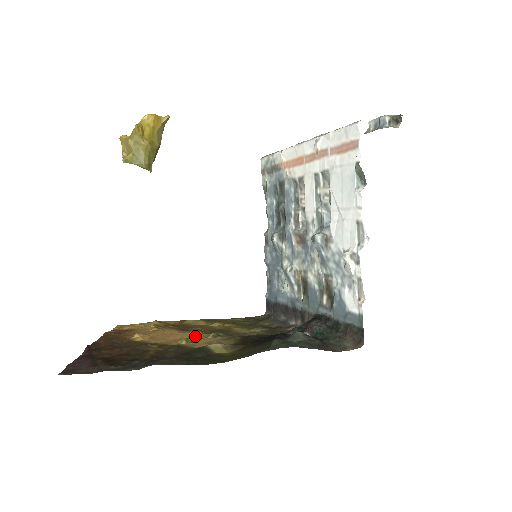
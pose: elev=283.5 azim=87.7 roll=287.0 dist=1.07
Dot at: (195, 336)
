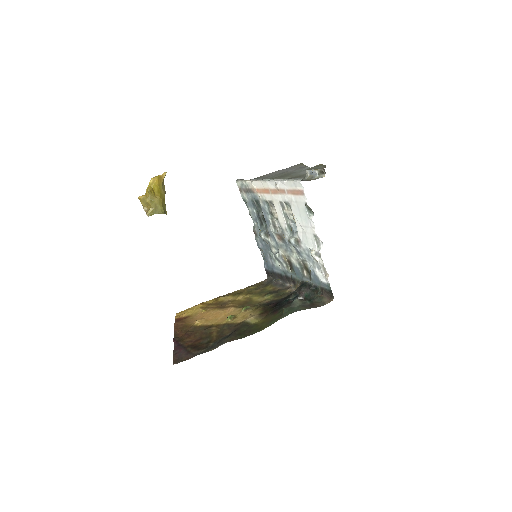
Dot at: (233, 312)
